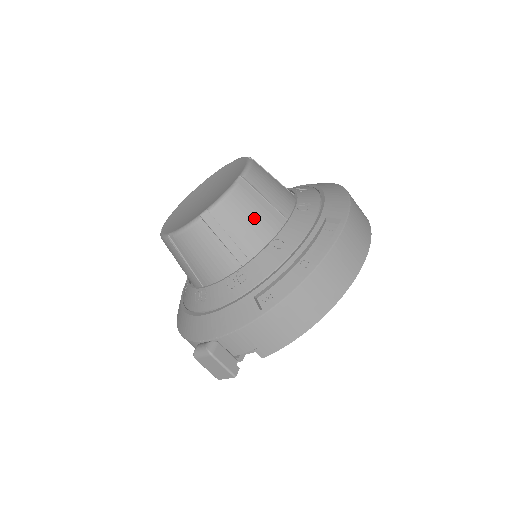
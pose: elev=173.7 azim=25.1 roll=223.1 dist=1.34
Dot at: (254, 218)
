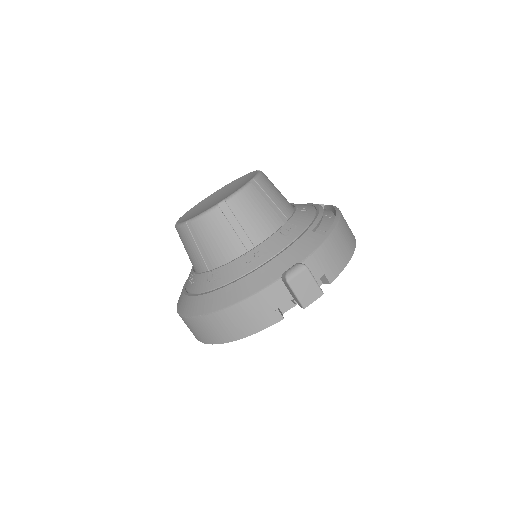
Dot at: (280, 193)
